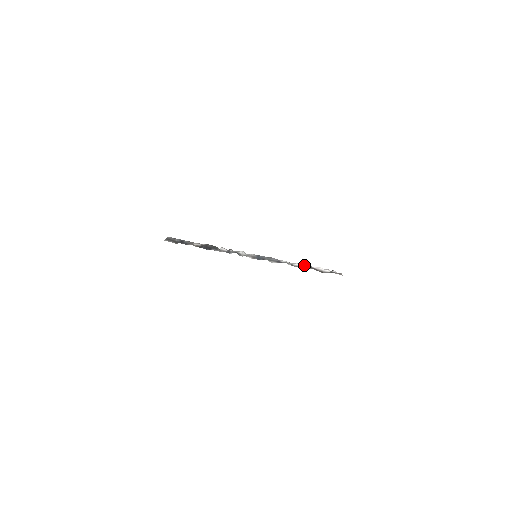
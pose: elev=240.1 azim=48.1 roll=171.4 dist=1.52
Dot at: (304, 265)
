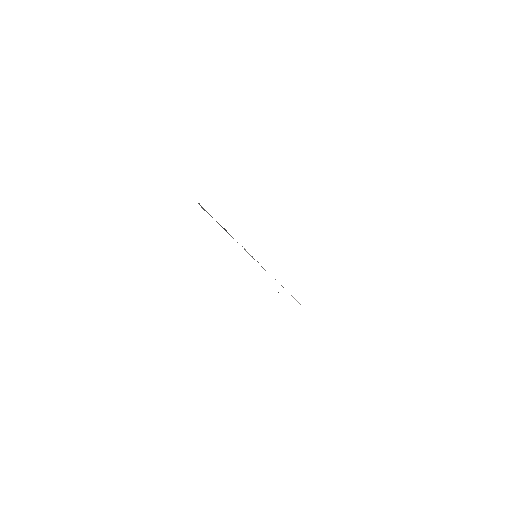
Dot at: occluded
